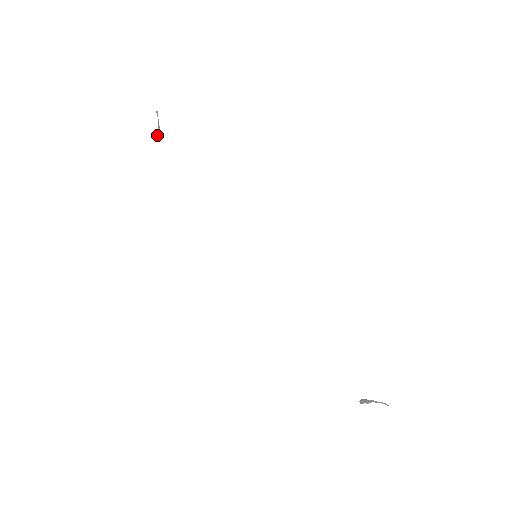
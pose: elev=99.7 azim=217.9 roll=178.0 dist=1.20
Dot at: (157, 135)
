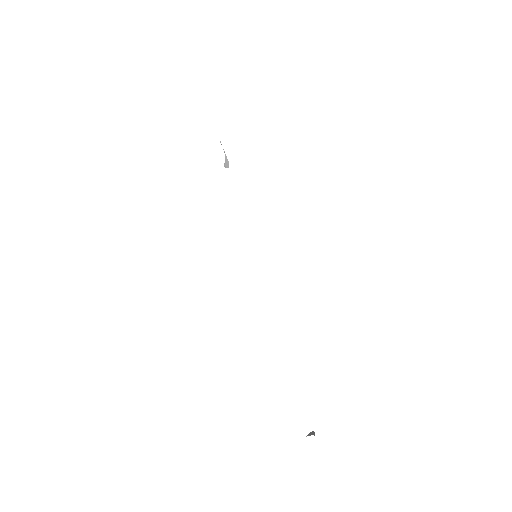
Dot at: (226, 162)
